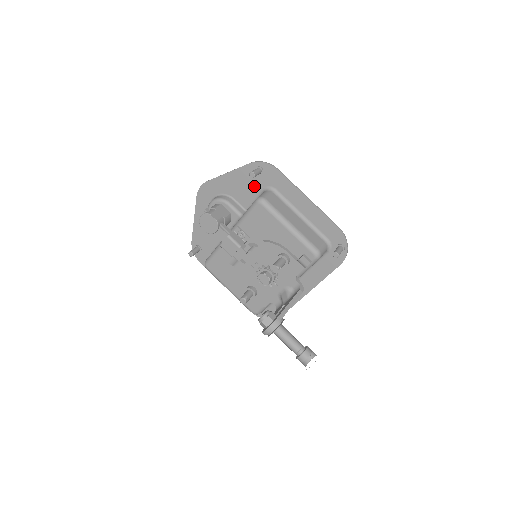
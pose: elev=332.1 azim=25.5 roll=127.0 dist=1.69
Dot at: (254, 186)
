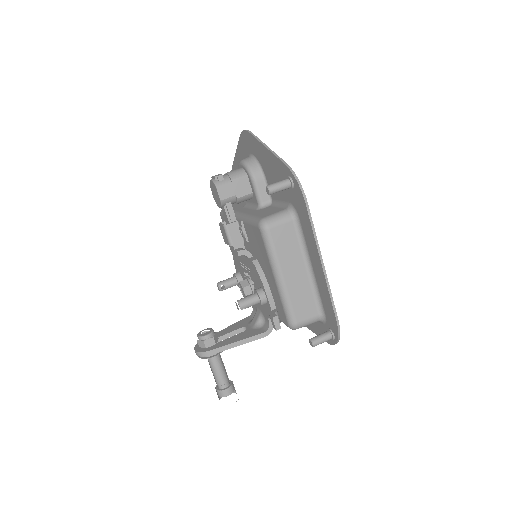
Dot at: (283, 190)
